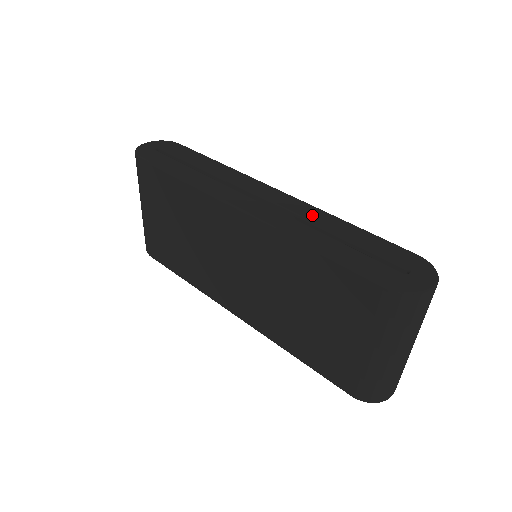
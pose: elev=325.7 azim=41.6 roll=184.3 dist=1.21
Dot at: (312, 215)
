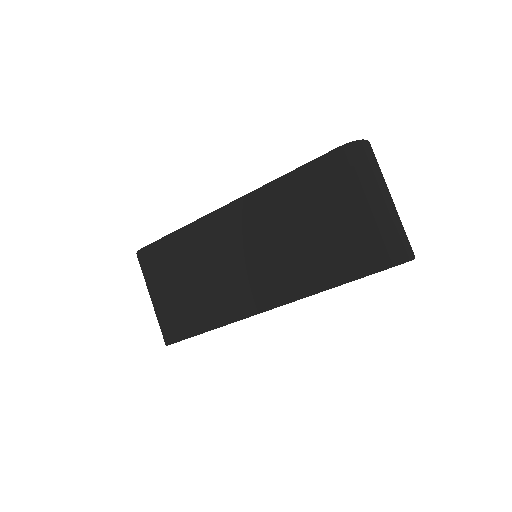
Dot at: occluded
